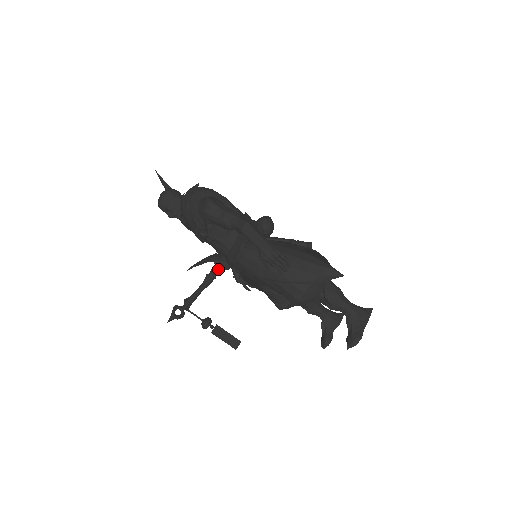
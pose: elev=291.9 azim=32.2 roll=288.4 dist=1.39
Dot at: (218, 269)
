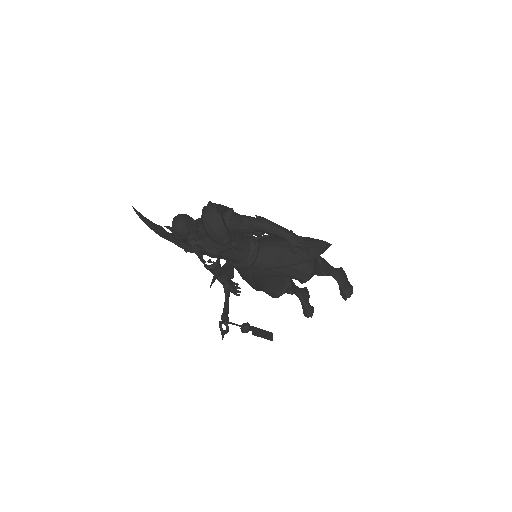
Dot at: (229, 279)
